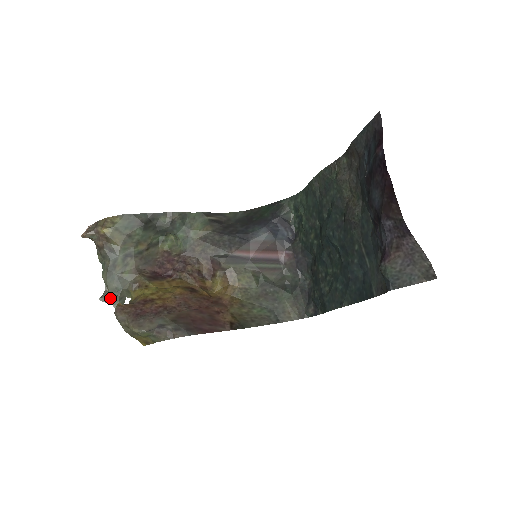
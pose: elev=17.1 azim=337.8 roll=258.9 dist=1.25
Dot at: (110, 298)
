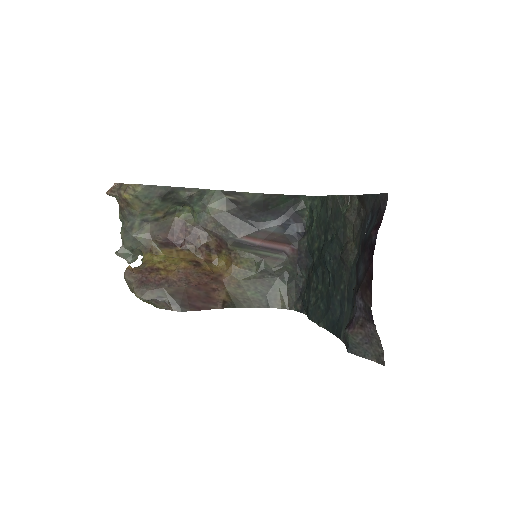
Dot at: (125, 254)
